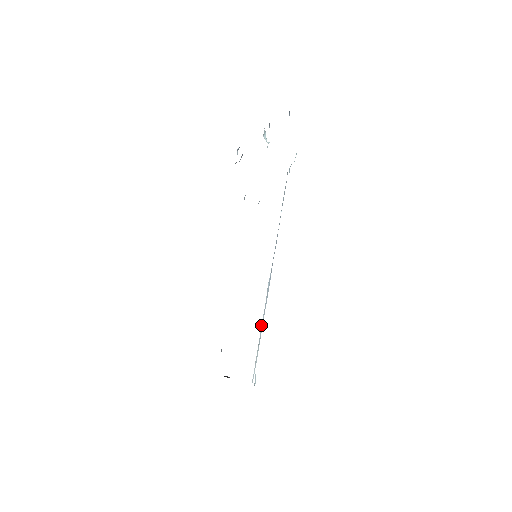
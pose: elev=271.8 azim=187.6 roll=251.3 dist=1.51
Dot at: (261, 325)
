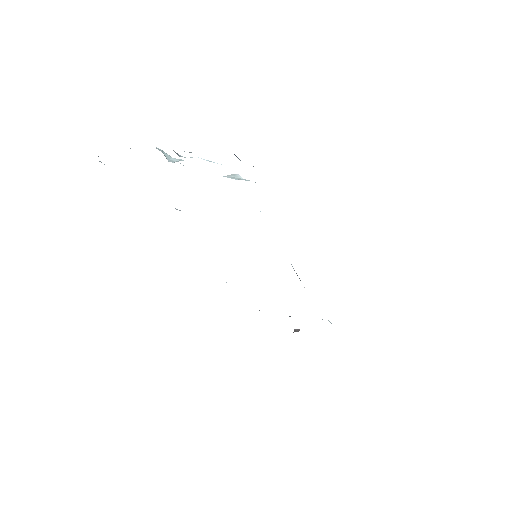
Dot at: occluded
